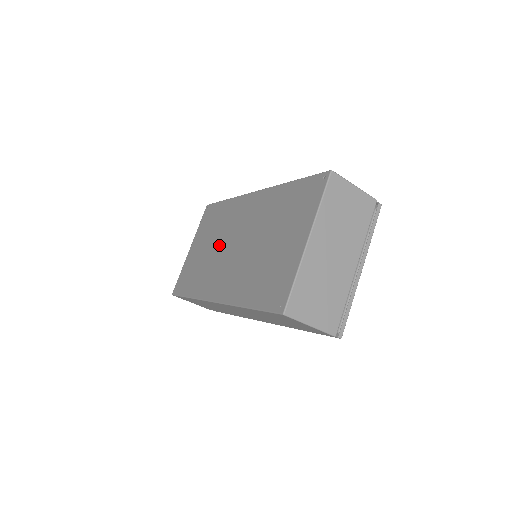
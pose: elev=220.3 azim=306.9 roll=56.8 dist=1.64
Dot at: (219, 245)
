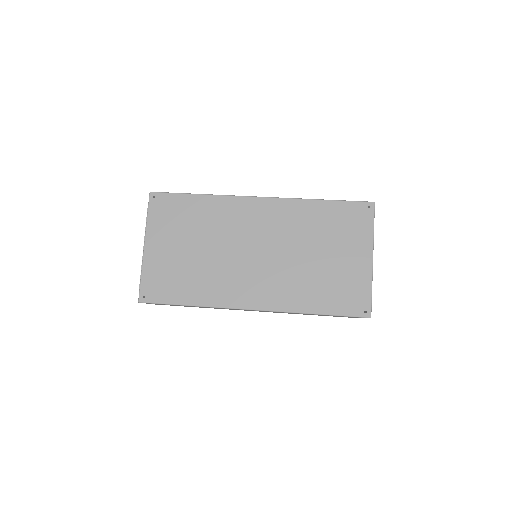
Dot at: (222, 249)
